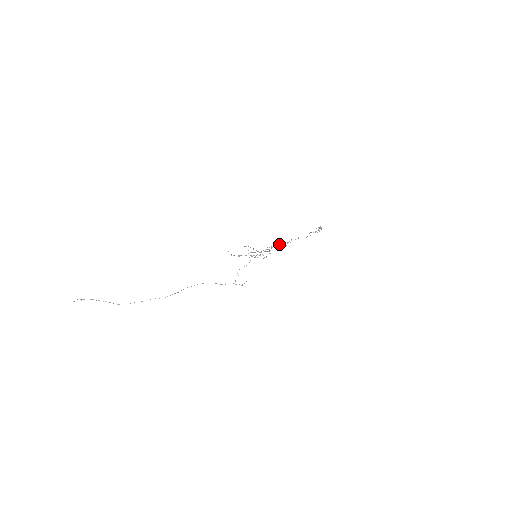
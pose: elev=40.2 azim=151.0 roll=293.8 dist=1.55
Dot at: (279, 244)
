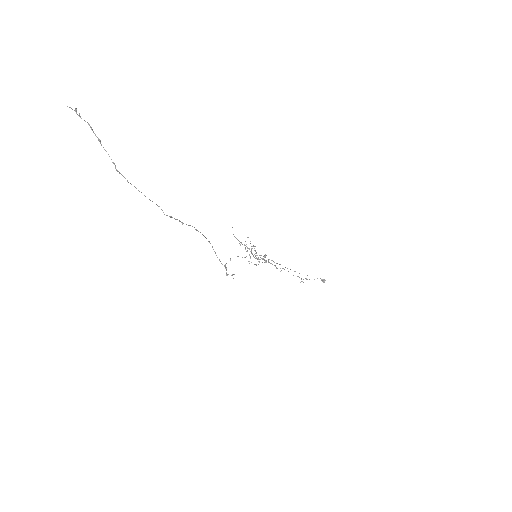
Dot at: occluded
